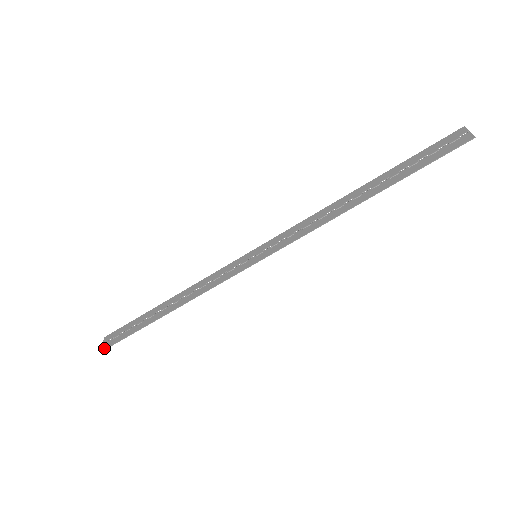
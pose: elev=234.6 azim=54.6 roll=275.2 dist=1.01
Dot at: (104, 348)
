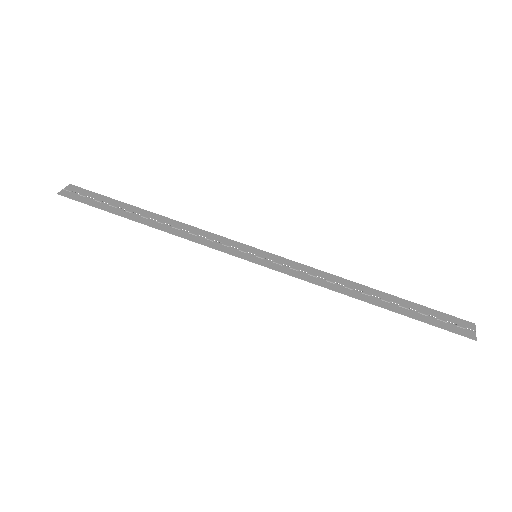
Dot at: (63, 194)
